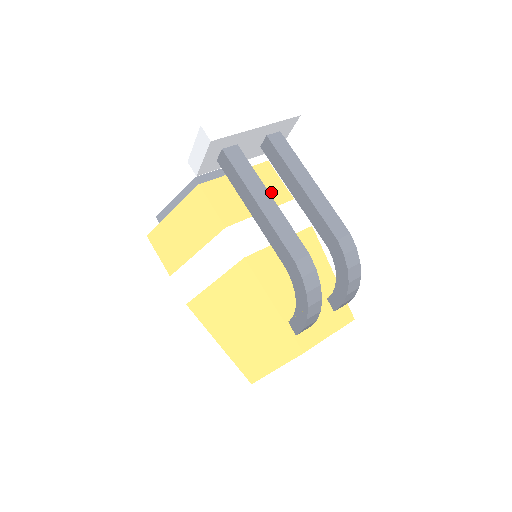
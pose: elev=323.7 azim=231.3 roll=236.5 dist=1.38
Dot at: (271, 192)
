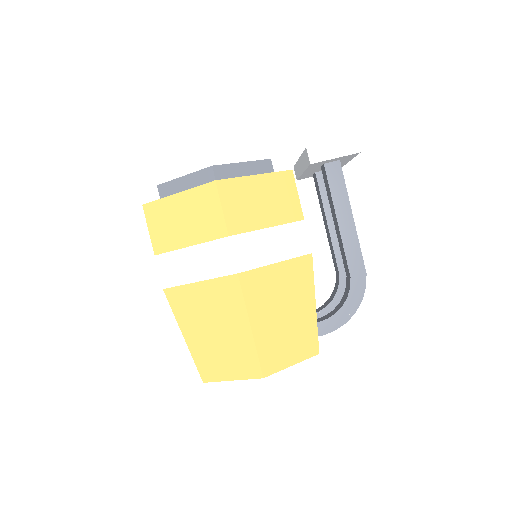
Dot at: occluded
